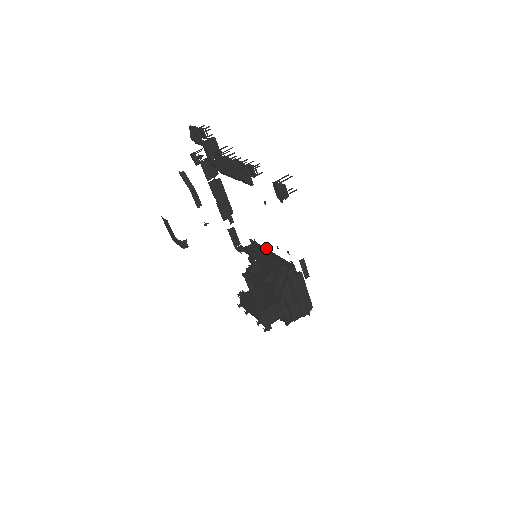
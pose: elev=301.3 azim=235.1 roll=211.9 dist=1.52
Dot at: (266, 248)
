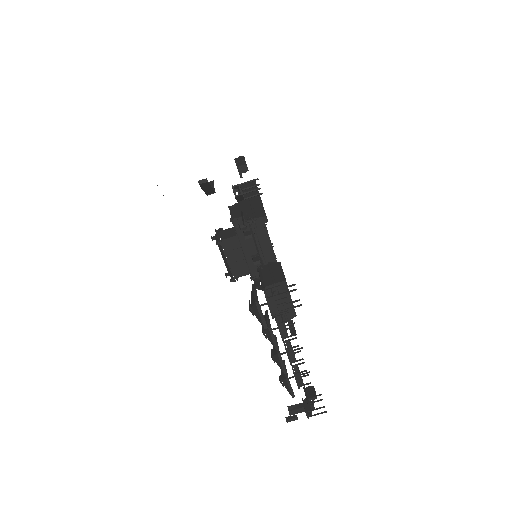
Dot at: occluded
